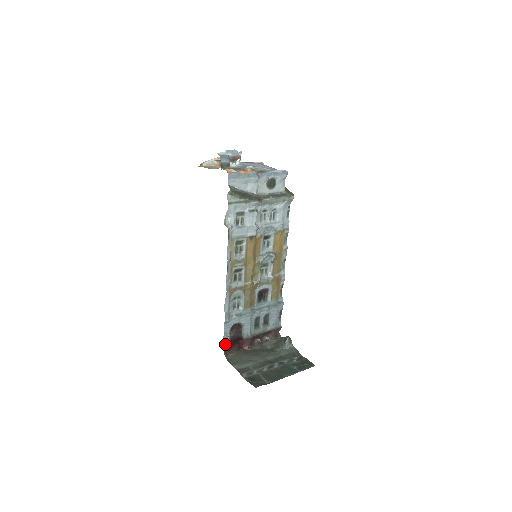
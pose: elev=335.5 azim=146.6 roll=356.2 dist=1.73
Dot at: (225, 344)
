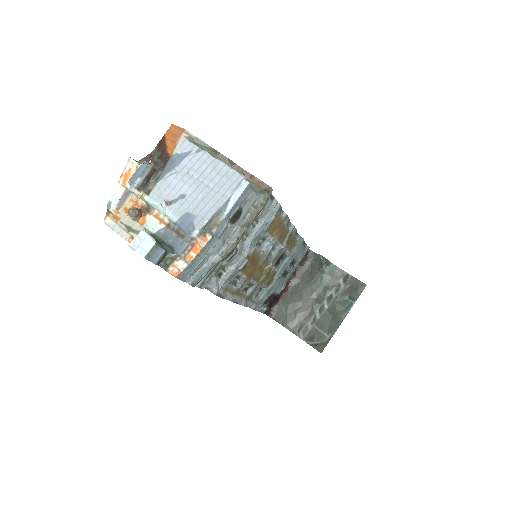
Dot at: (264, 312)
